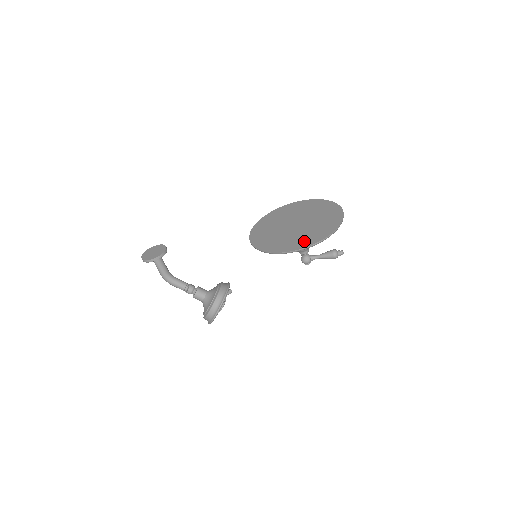
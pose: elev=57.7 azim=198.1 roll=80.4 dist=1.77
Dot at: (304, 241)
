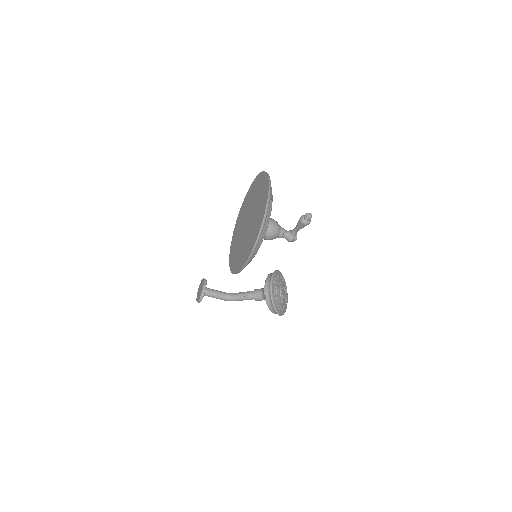
Dot at: (247, 250)
